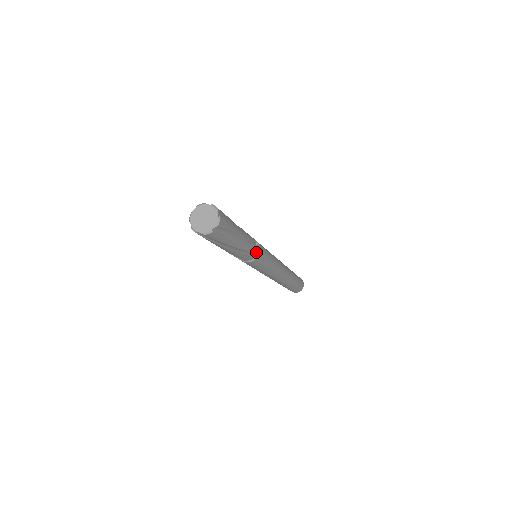
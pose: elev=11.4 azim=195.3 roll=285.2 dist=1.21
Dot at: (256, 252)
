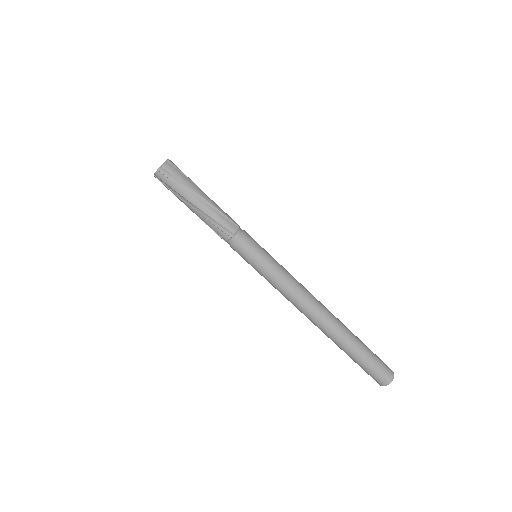
Dot at: (238, 226)
